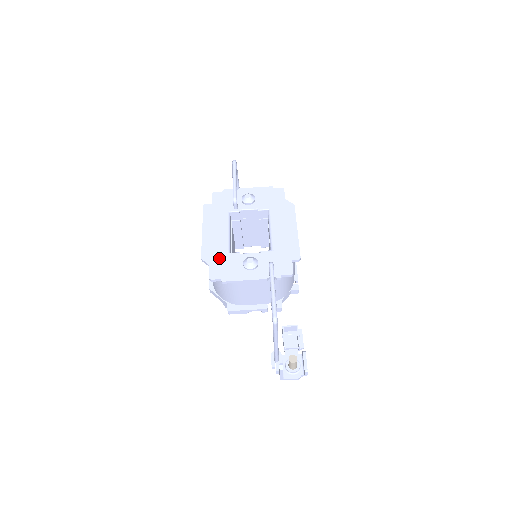
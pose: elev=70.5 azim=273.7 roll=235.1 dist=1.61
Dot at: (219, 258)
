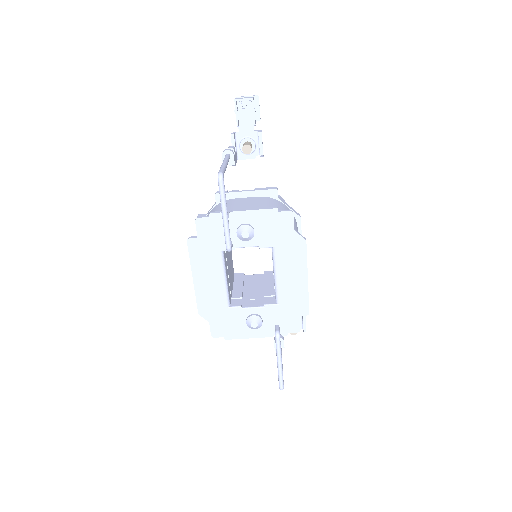
Dot at: (219, 314)
